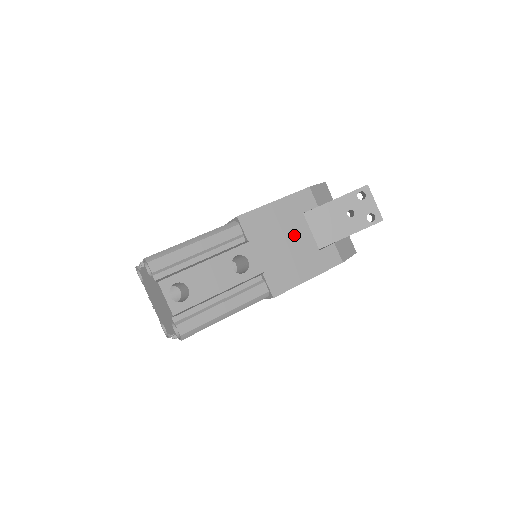
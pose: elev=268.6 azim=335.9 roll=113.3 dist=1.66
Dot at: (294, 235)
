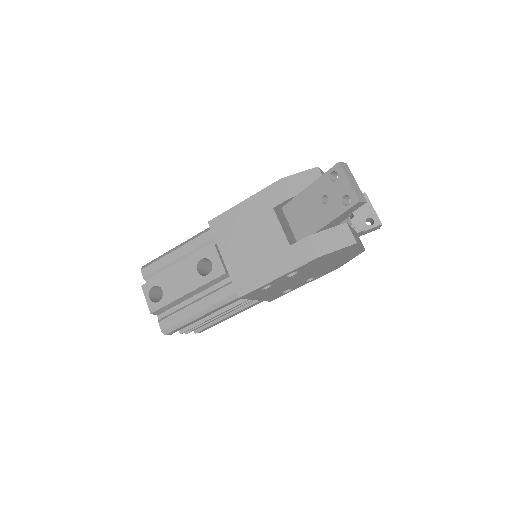
Dot at: (262, 233)
